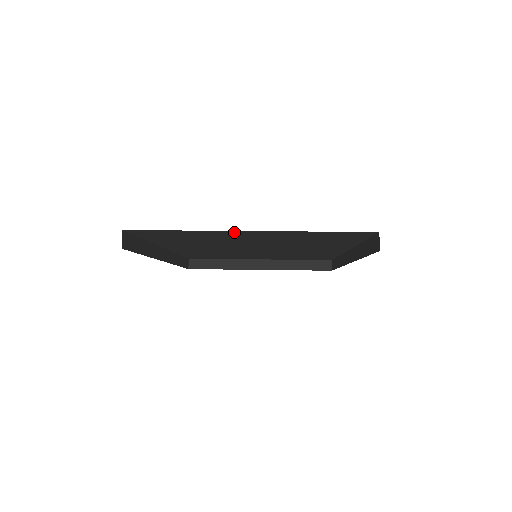
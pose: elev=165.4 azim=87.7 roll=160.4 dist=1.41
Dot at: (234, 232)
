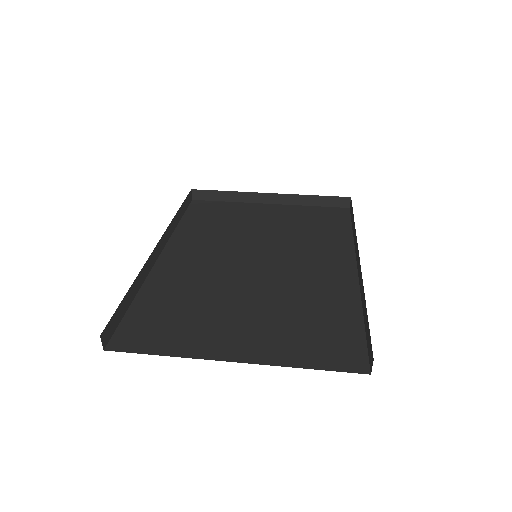
Dot at: occluded
